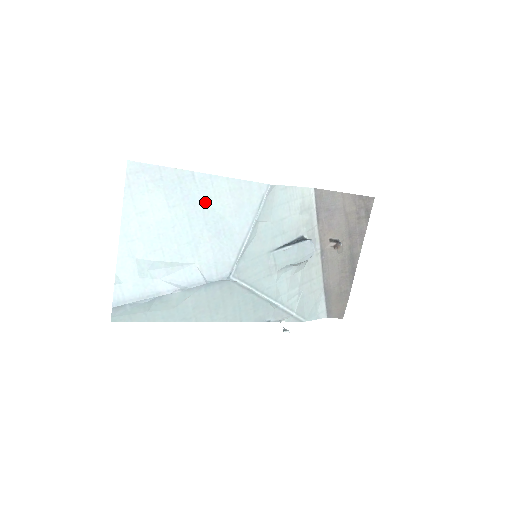
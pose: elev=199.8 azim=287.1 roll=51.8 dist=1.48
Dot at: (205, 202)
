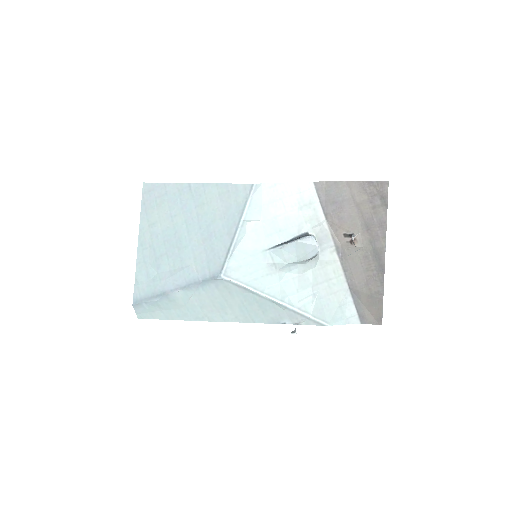
Dot at: (199, 209)
